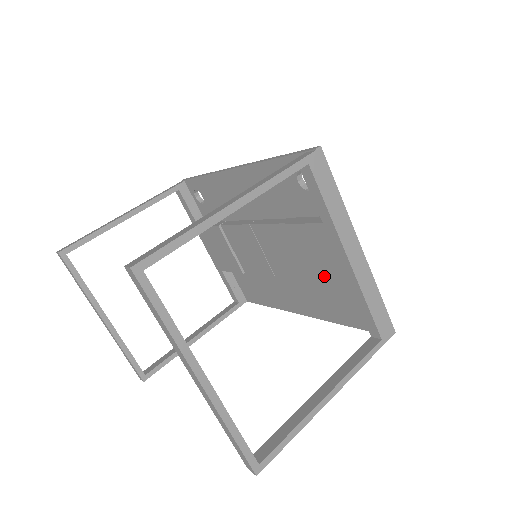
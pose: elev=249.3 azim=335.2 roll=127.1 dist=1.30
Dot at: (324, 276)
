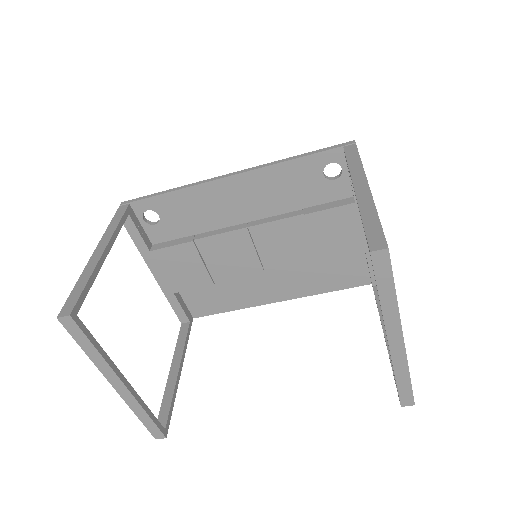
Dot at: (338, 250)
